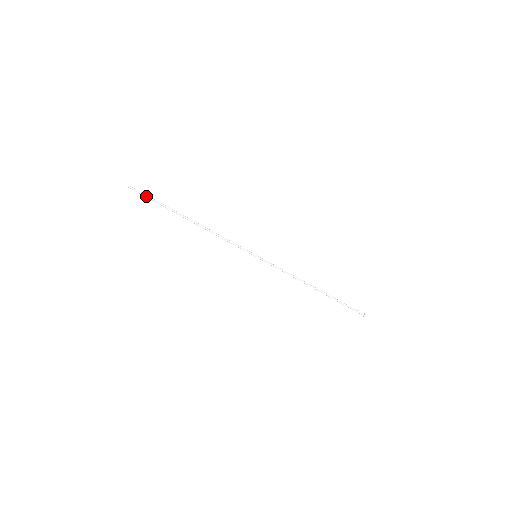
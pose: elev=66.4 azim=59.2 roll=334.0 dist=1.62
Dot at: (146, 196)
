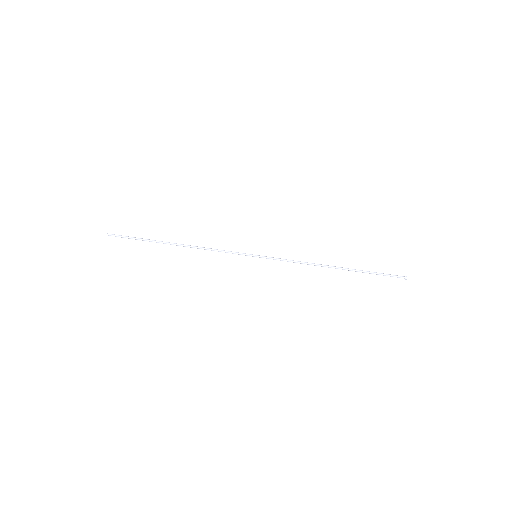
Dot at: (125, 237)
